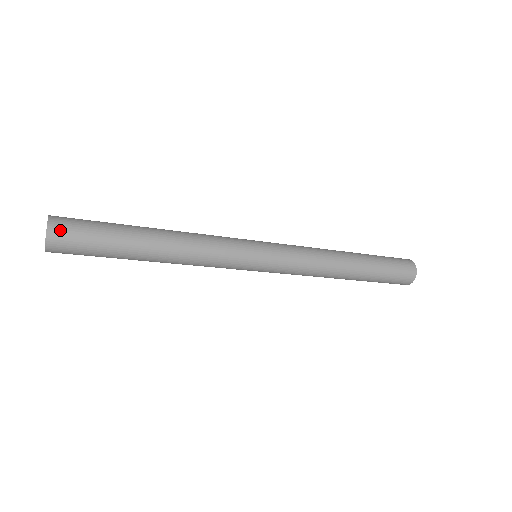
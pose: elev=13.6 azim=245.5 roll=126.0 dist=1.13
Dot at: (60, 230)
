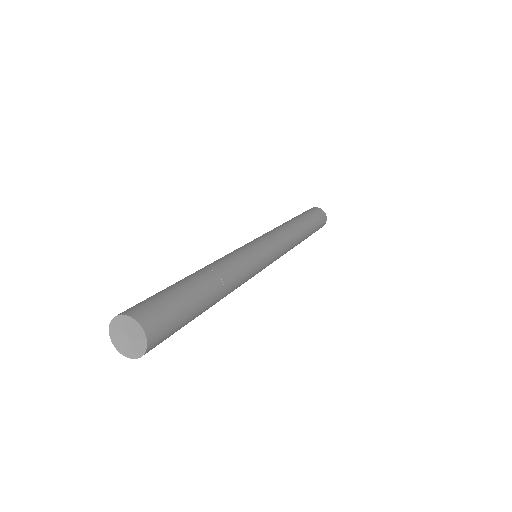
Dot at: (149, 317)
